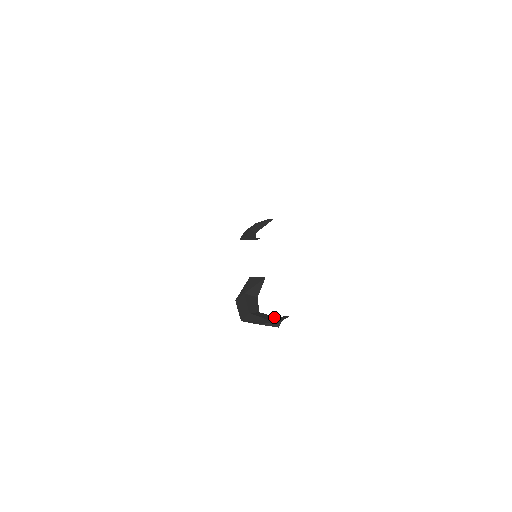
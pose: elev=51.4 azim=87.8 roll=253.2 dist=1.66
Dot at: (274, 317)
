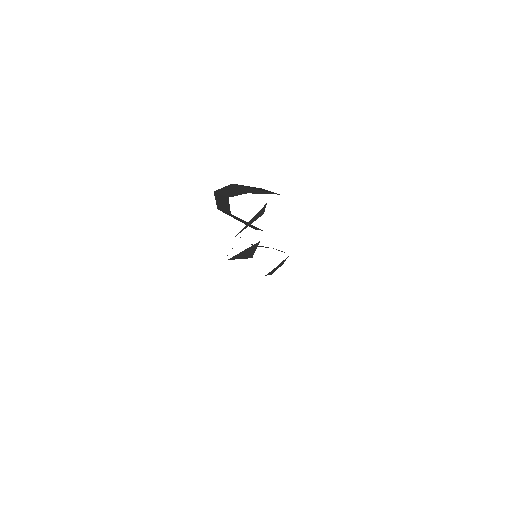
Dot at: occluded
